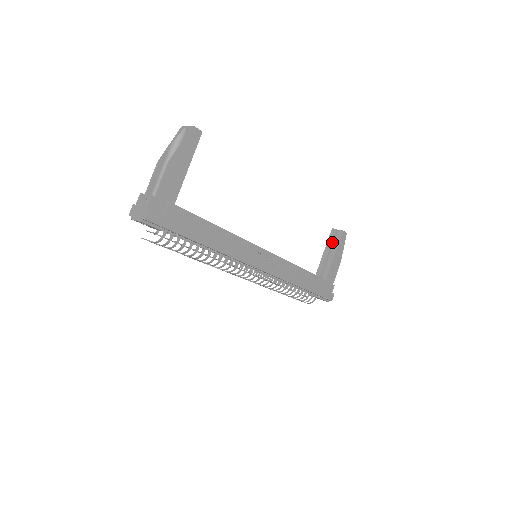
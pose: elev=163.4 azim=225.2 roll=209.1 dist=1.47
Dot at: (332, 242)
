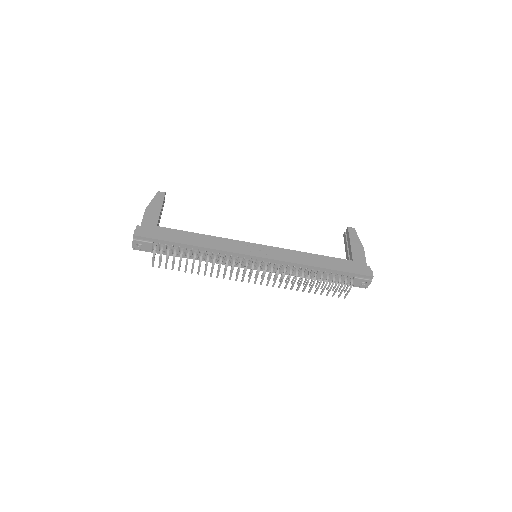
Dot at: (347, 241)
